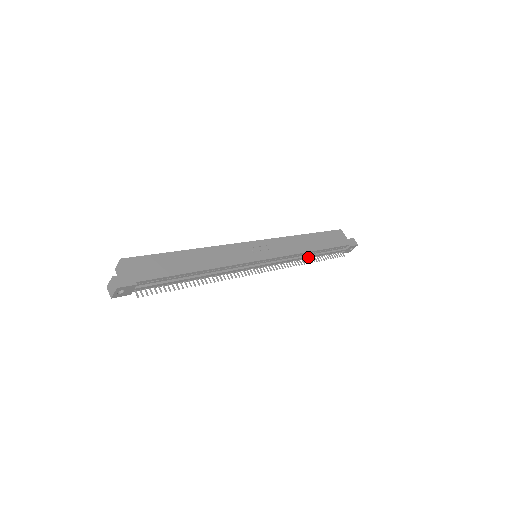
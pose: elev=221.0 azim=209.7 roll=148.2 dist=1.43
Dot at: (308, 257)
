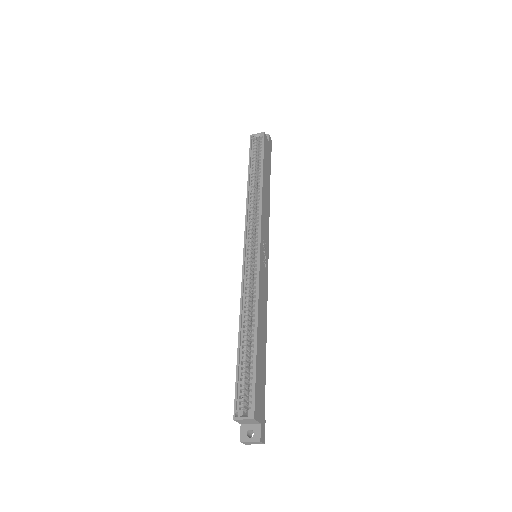
Dot at: occluded
